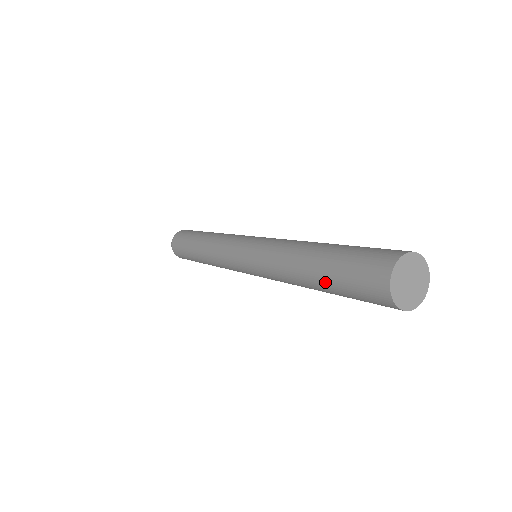
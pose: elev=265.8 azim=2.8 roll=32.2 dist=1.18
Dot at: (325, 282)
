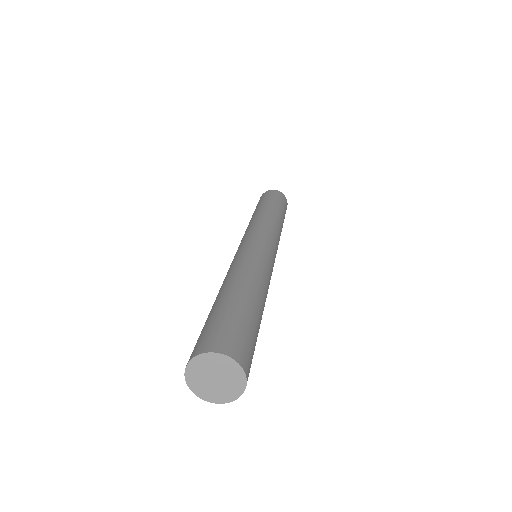
Dot at: (210, 311)
